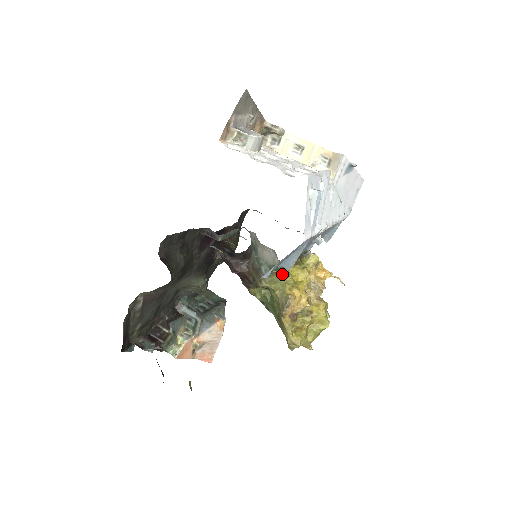
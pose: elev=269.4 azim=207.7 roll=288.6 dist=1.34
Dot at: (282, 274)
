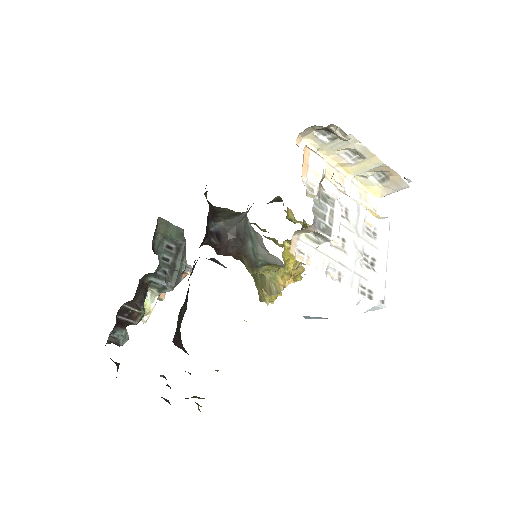
Dot at: (278, 267)
